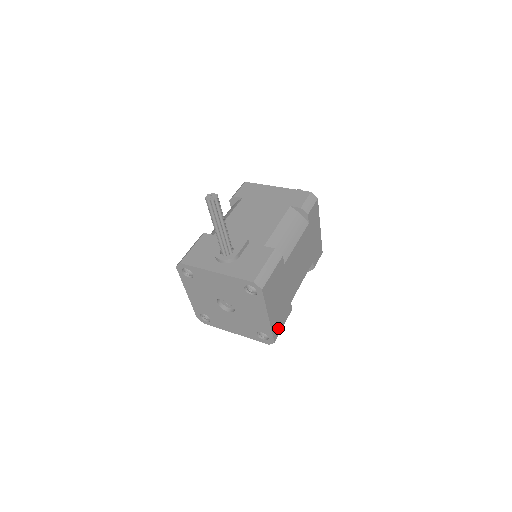
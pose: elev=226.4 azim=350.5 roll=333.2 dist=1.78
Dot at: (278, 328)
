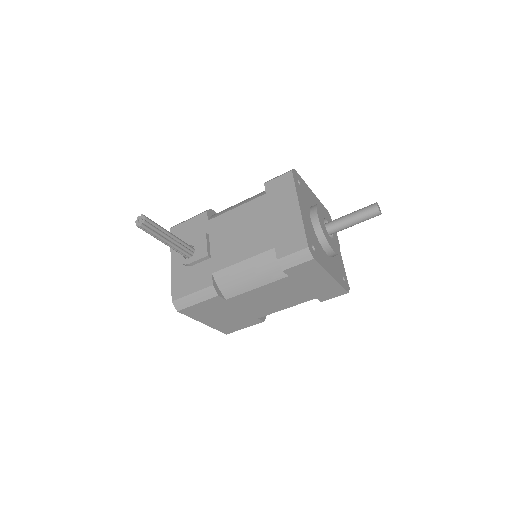
Dot at: (232, 328)
